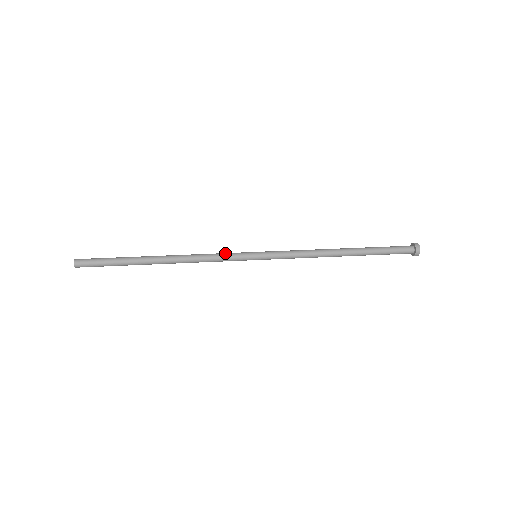
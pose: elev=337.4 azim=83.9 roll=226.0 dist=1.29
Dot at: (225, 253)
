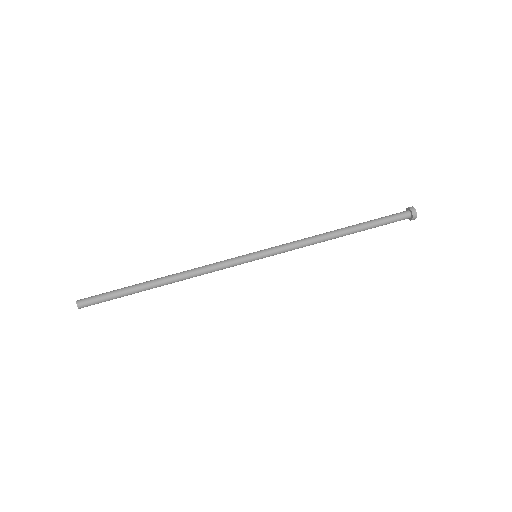
Dot at: (225, 263)
